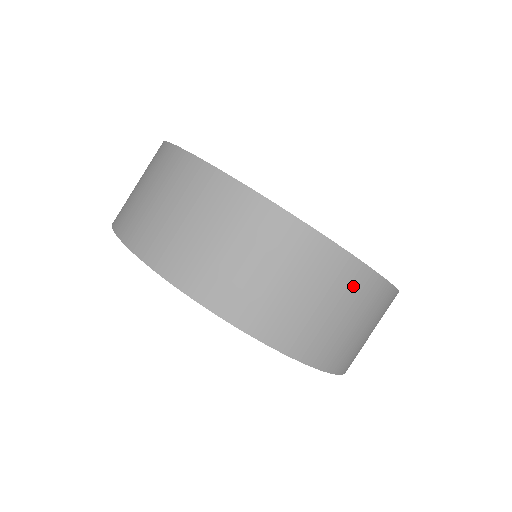
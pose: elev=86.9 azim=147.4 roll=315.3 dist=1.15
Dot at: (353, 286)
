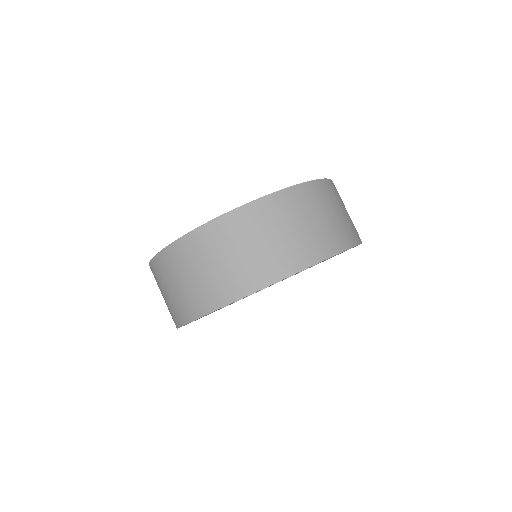
Dot at: (330, 193)
